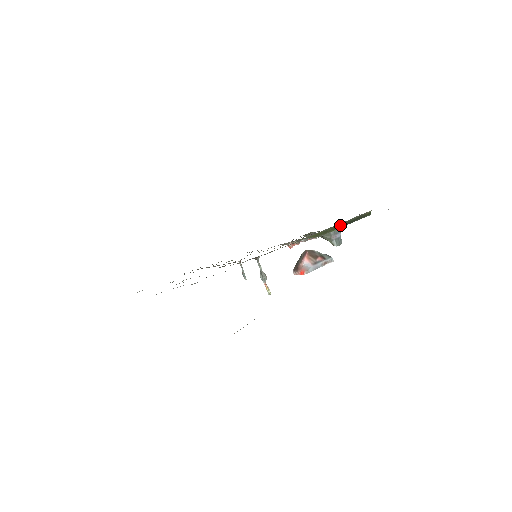
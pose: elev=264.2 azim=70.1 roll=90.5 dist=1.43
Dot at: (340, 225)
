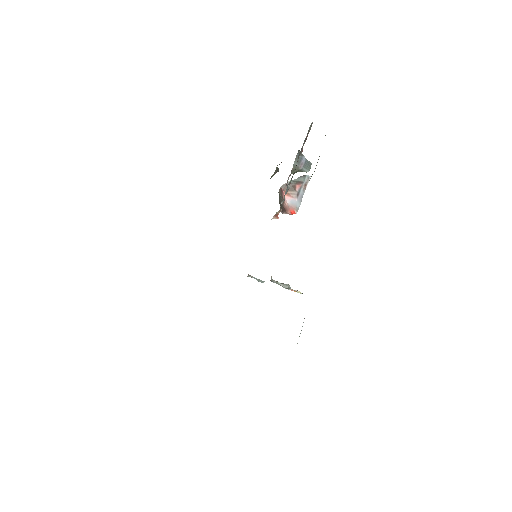
Dot at: occluded
